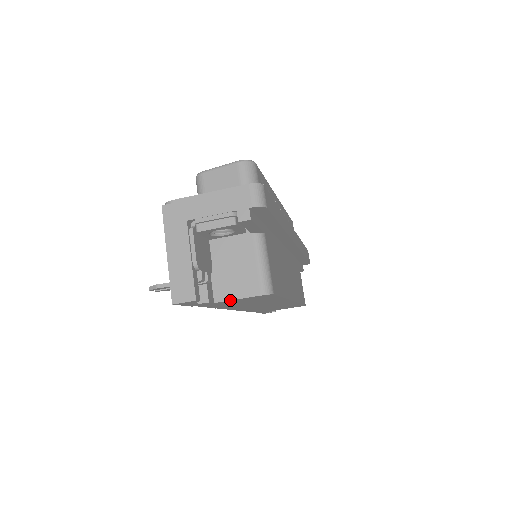
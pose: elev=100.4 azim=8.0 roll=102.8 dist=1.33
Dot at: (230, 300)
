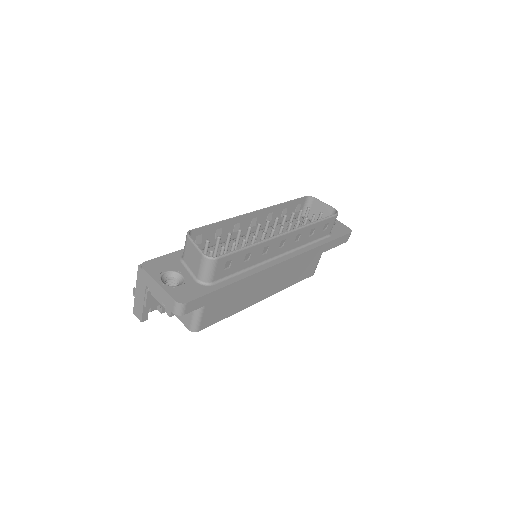
Dot at: occluded
